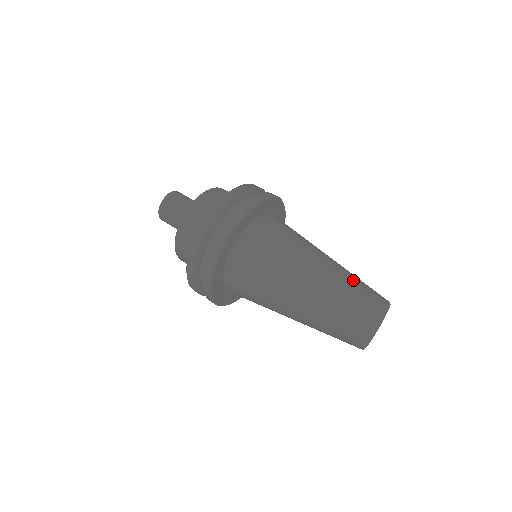
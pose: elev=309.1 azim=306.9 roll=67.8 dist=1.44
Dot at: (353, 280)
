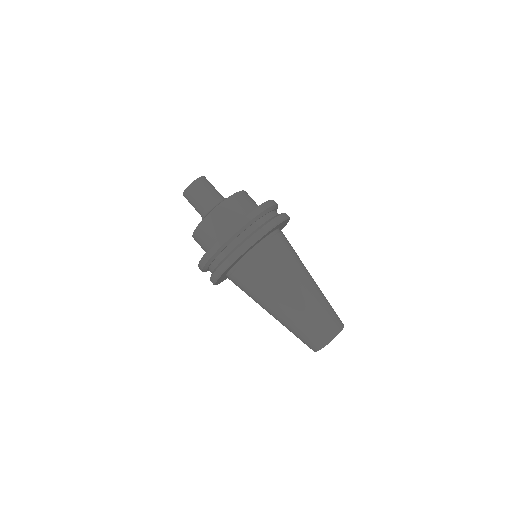
Dot at: (323, 306)
